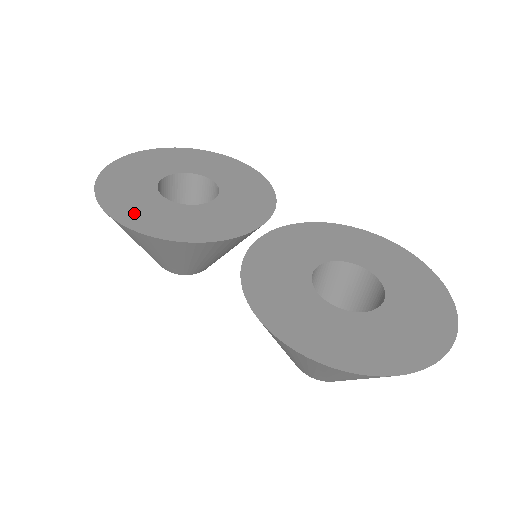
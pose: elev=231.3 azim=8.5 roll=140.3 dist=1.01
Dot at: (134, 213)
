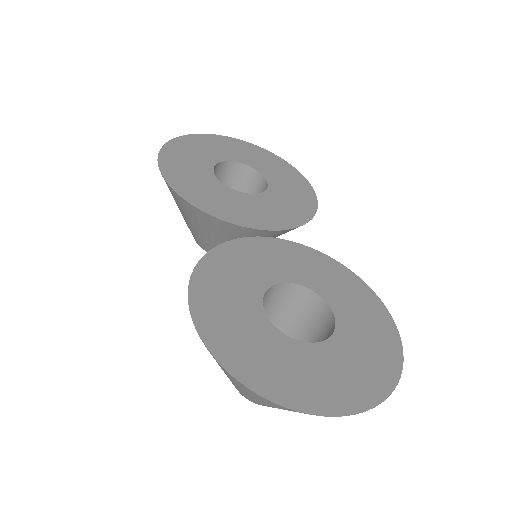
Dot at: (178, 169)
